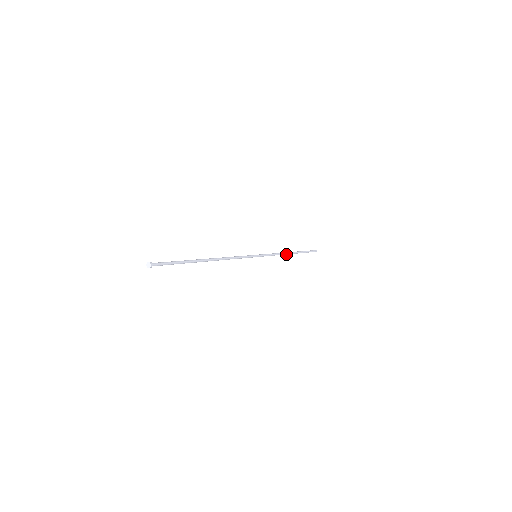
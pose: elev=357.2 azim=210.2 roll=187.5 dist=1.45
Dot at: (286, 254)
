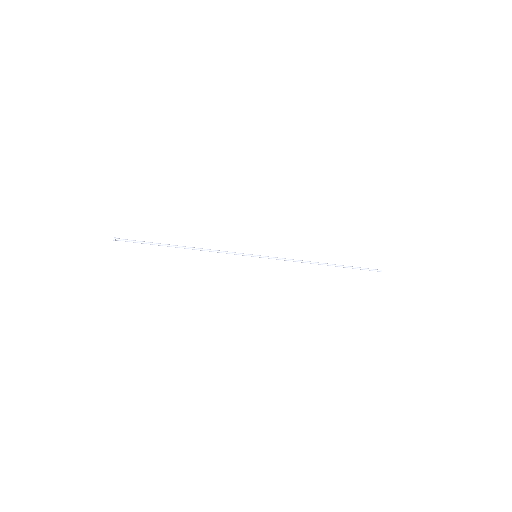
Dot at: (313, 263)
